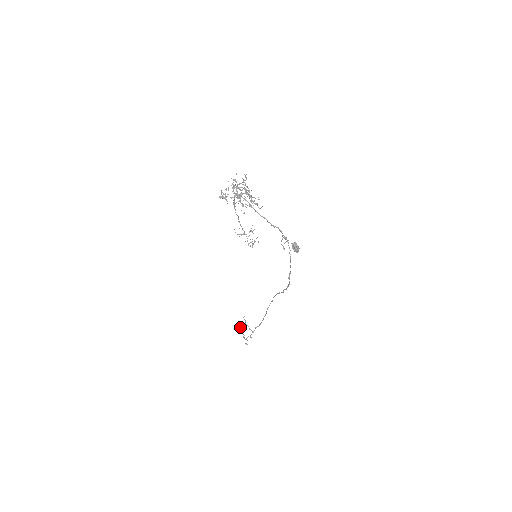
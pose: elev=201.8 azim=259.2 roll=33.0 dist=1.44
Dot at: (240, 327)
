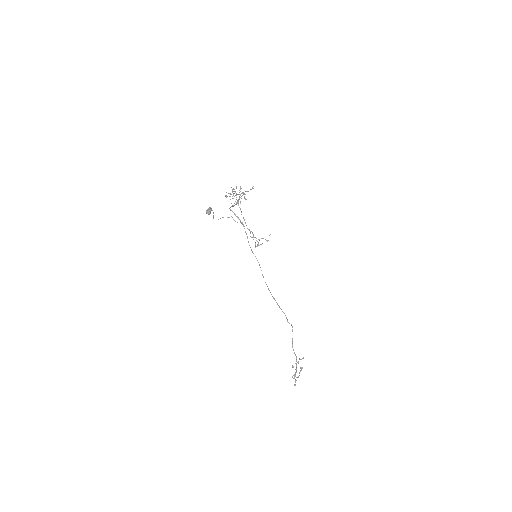
Dot at: (301, 369)
